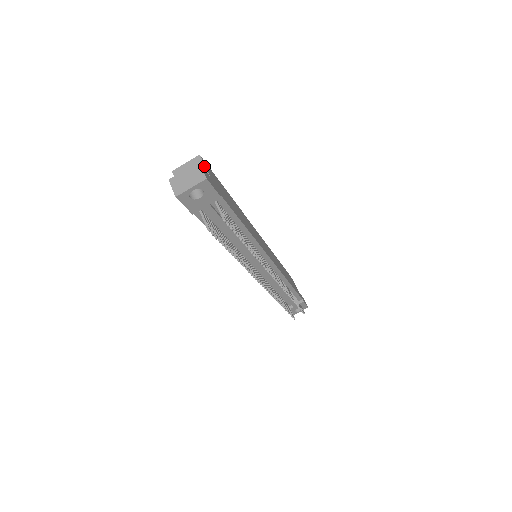
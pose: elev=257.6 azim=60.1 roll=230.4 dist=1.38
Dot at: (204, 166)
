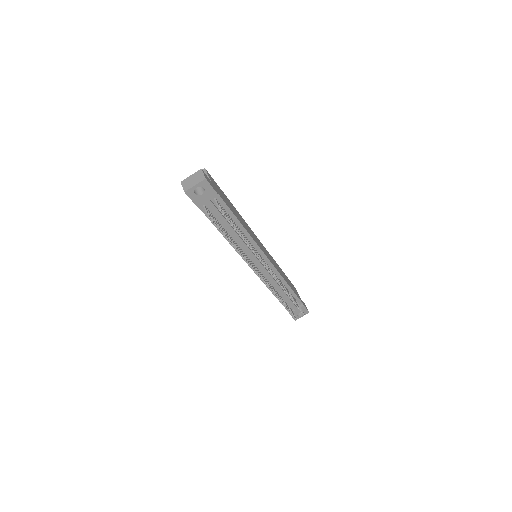
Dot at: (207, 175)
